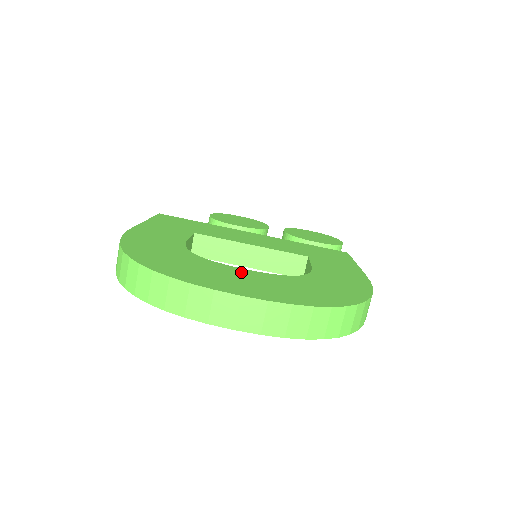
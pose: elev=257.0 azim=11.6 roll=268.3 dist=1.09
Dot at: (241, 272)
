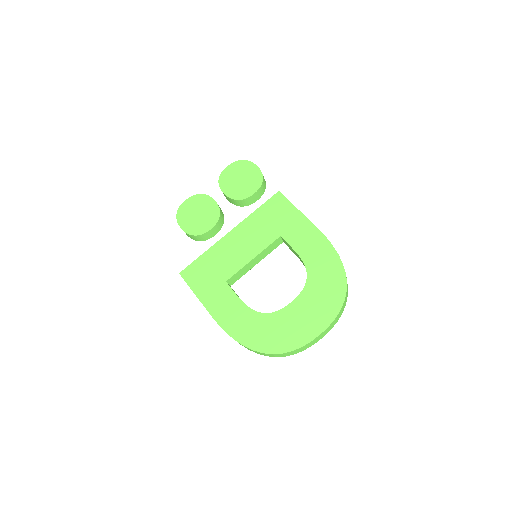
Dot at: (295, 309)
